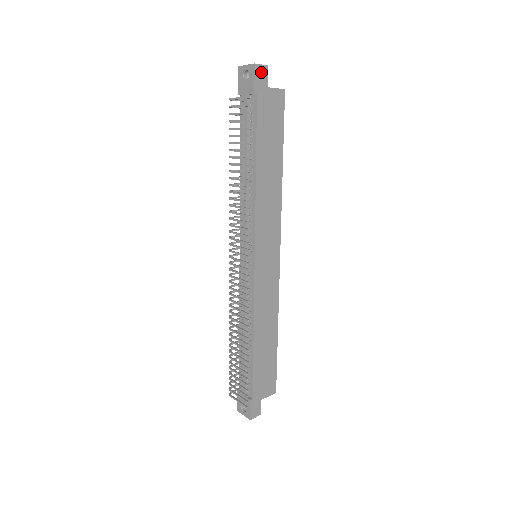
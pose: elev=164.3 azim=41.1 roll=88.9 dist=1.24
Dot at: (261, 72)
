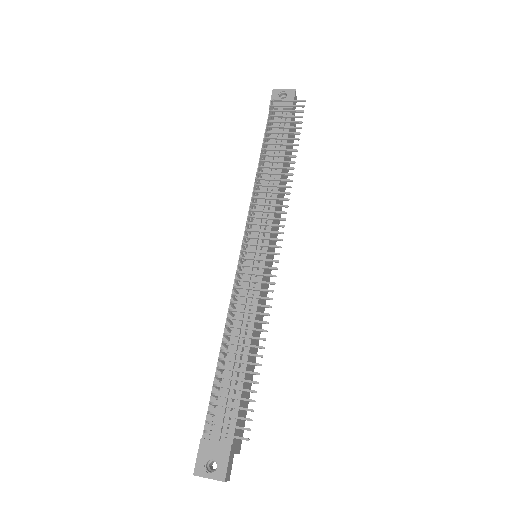
Dot at: (295, 99)
